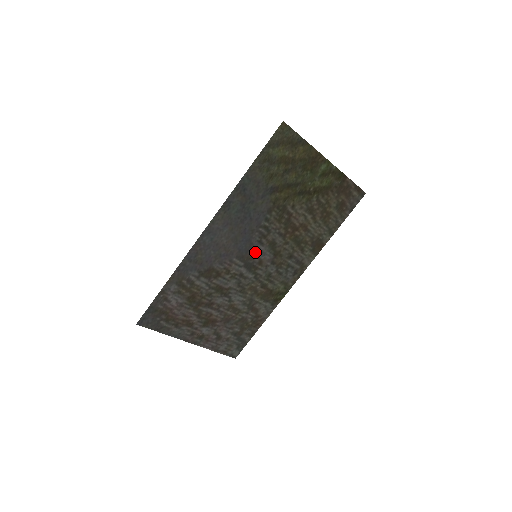
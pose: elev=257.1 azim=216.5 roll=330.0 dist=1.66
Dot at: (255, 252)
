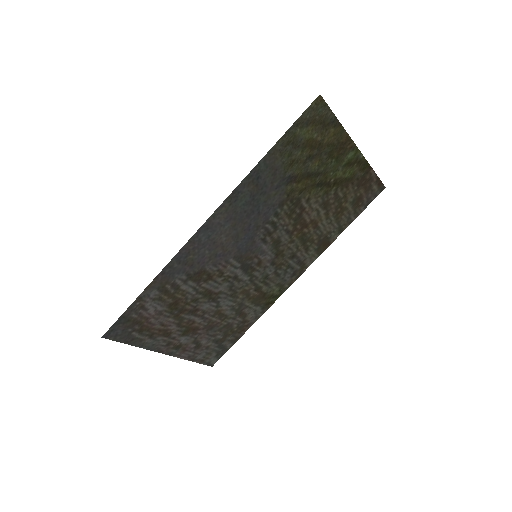
Dot at: (256, 251)
